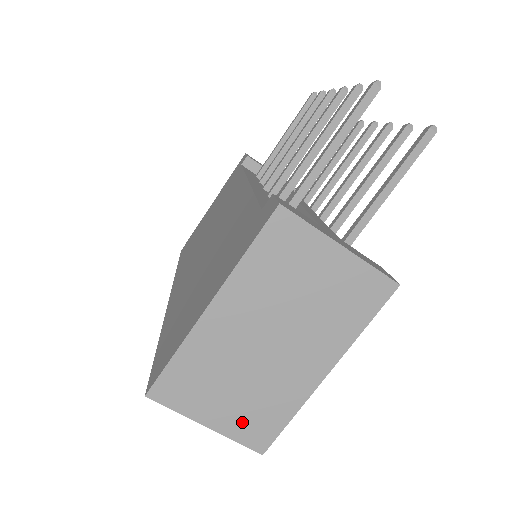
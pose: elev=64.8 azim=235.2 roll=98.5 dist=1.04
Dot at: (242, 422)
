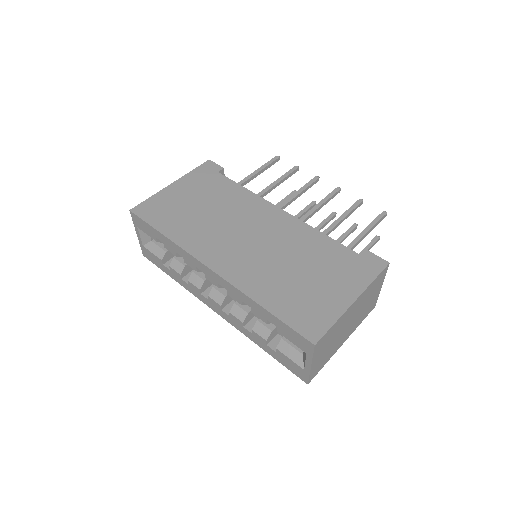
Dot at: (318, 365)
